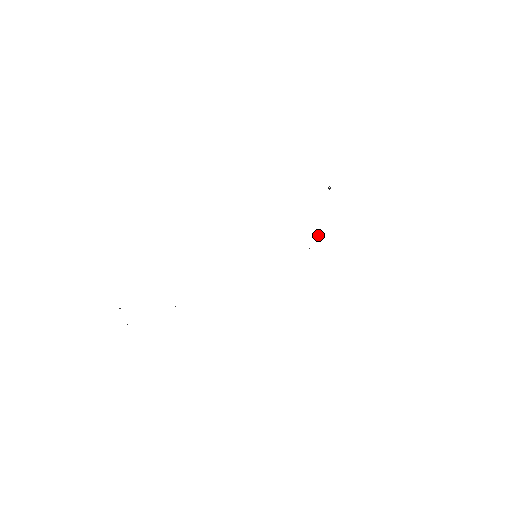
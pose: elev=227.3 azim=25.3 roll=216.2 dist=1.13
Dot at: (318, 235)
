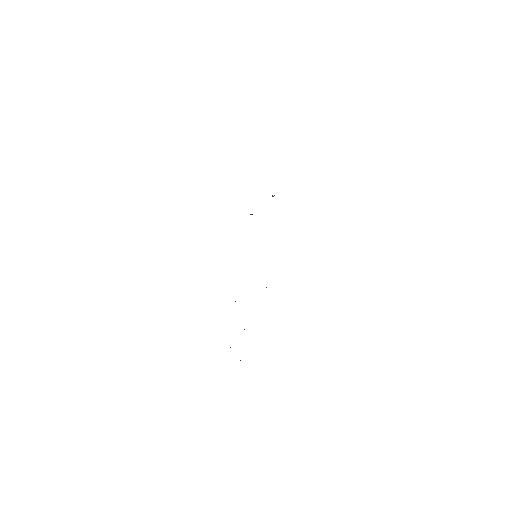
Dot at: occluded
